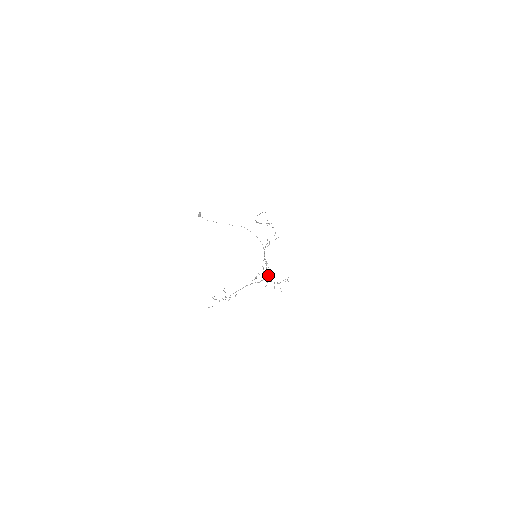
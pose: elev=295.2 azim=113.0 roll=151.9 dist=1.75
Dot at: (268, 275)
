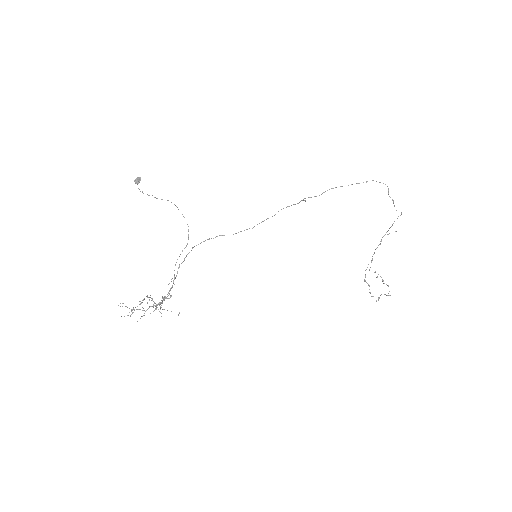
Dot at: (170, 288)
